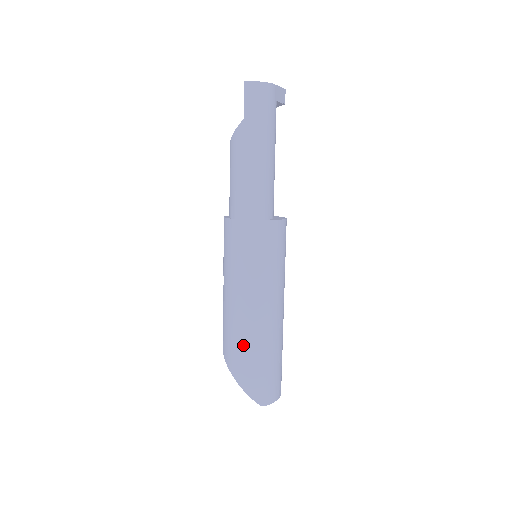
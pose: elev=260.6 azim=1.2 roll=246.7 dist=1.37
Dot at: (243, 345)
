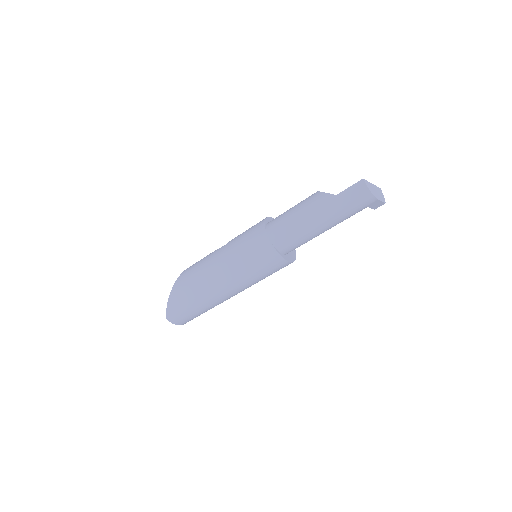
Dot at: (193, 286)
